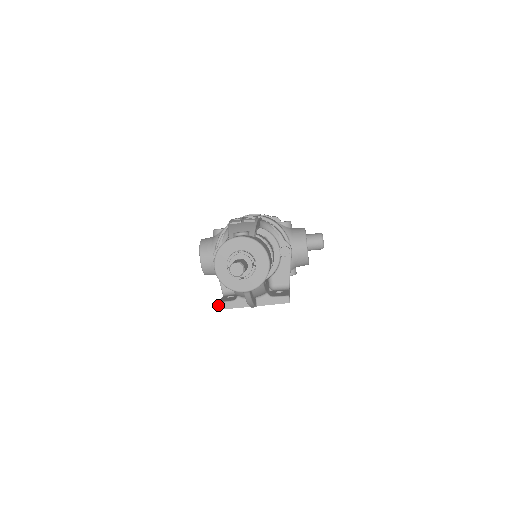
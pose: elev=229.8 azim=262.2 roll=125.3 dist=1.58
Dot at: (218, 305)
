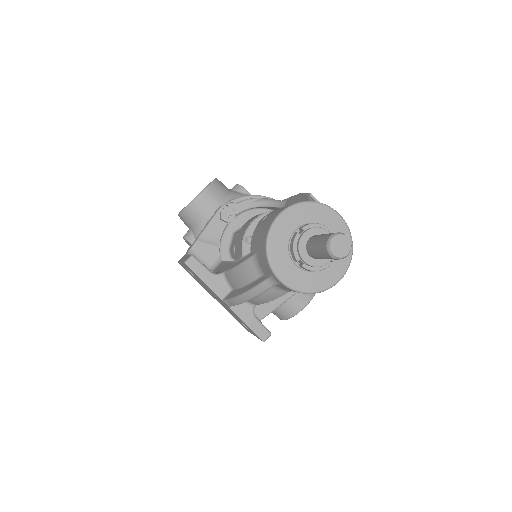
Dot at: (190, 258)
